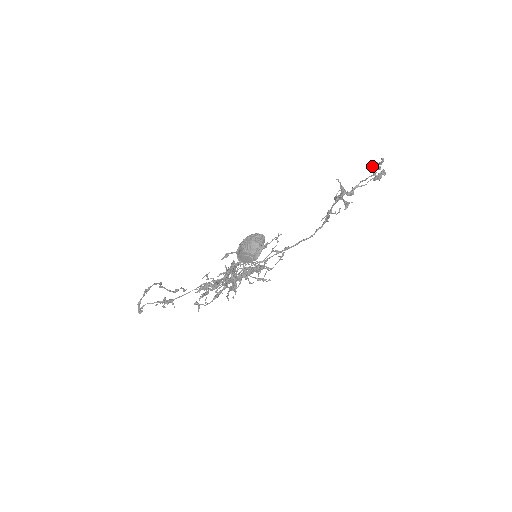
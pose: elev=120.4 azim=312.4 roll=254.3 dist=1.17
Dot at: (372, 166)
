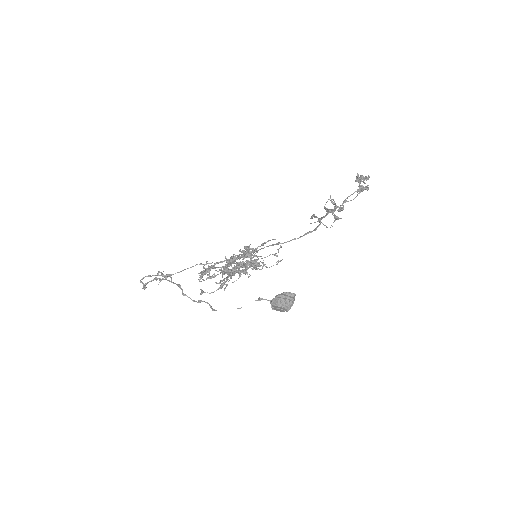
Dot at: (359, 180)
